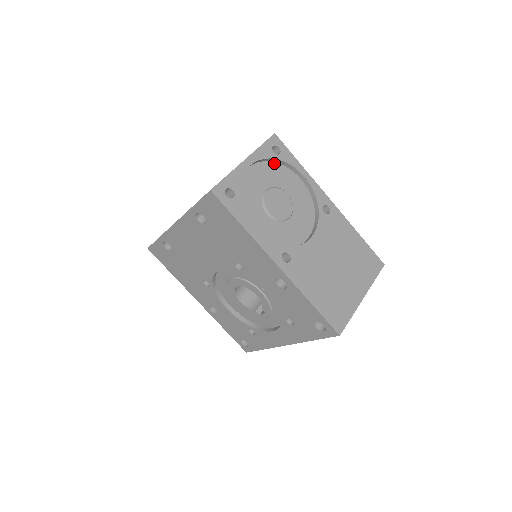
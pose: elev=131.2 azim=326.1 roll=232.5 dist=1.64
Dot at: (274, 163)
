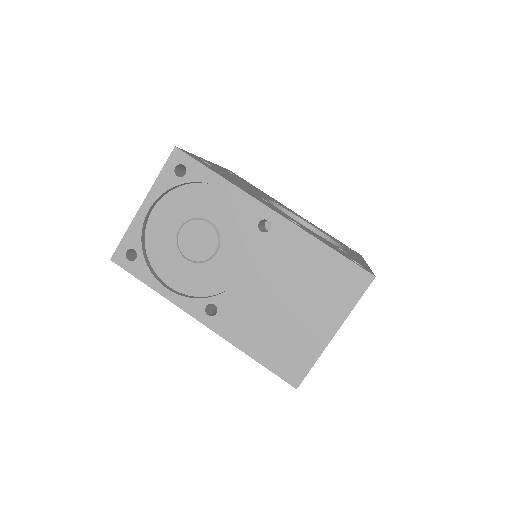
Dot at: (186, 186)
